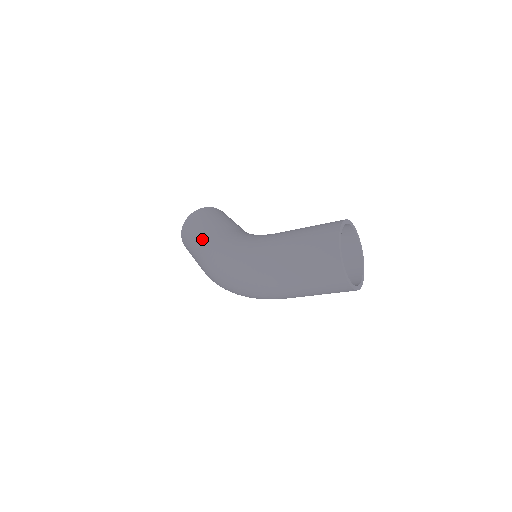
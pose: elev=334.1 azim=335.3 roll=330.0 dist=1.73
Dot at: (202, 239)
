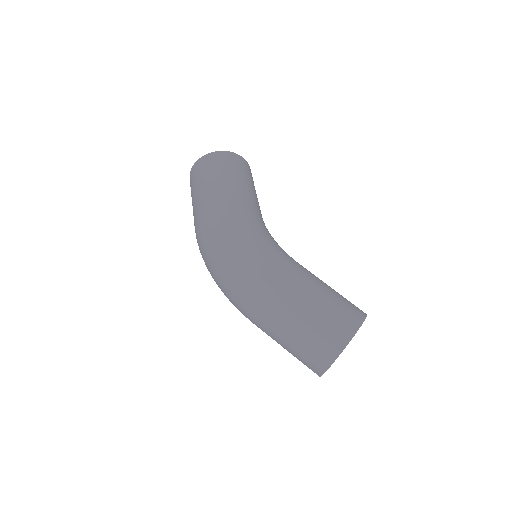
Dot at: (224, 194)
